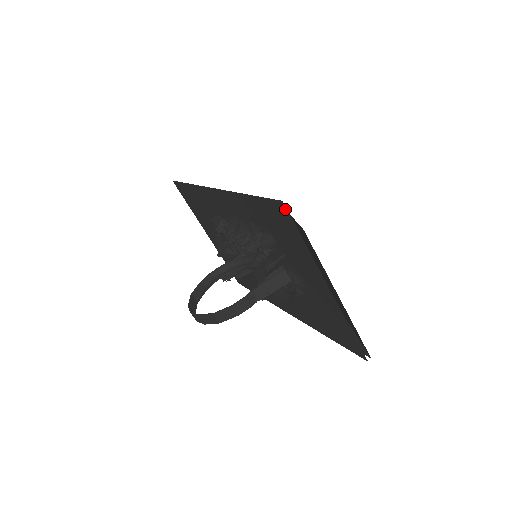
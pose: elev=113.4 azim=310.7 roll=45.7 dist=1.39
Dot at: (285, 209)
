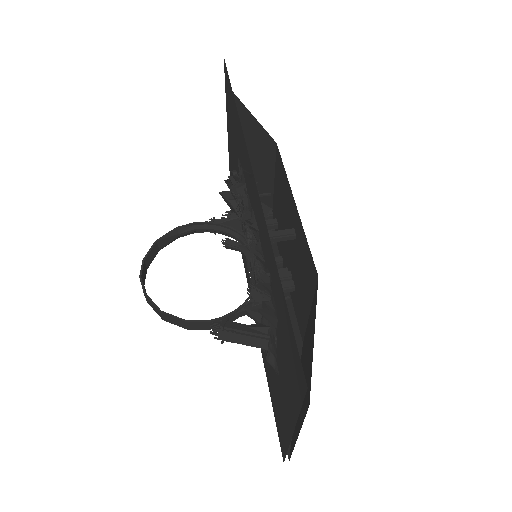
Dot at: (304, 387)
